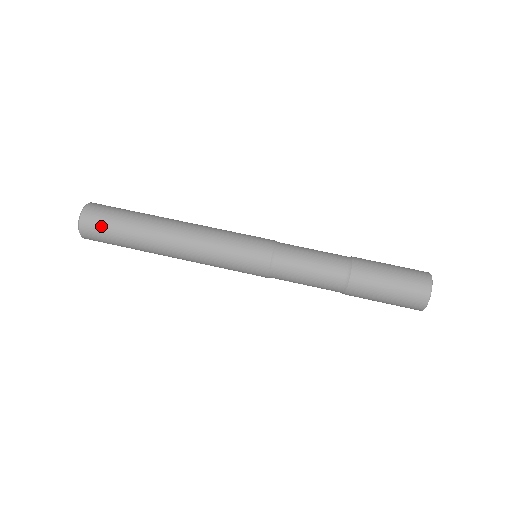
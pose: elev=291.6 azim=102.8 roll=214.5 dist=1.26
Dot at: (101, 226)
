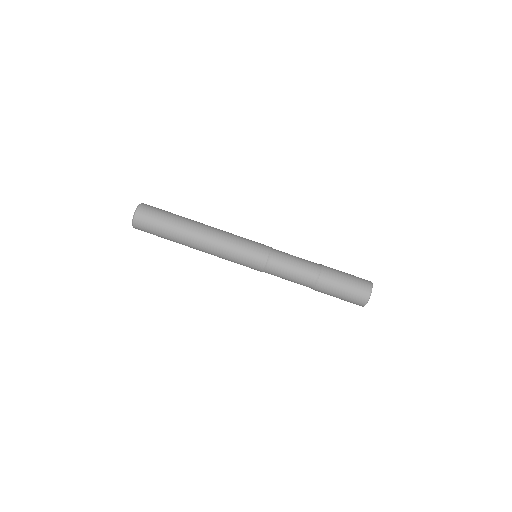
Dot at: (152, 215)
